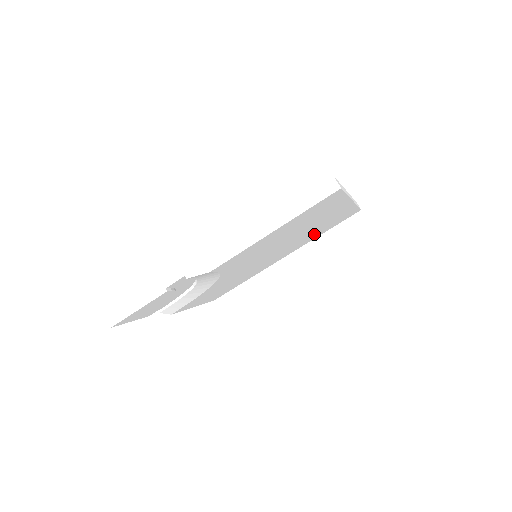
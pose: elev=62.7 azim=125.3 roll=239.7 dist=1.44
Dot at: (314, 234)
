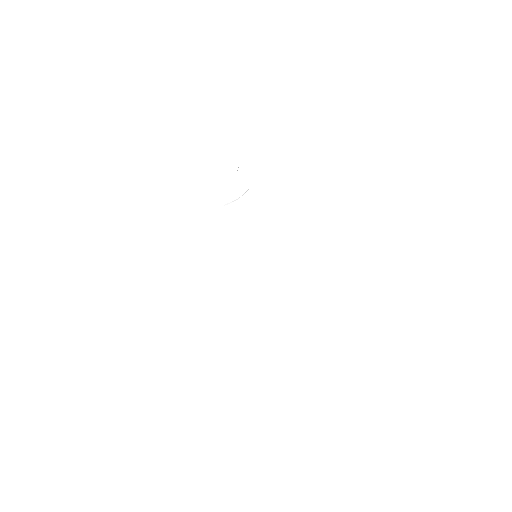
Dot at: (280, 310)
